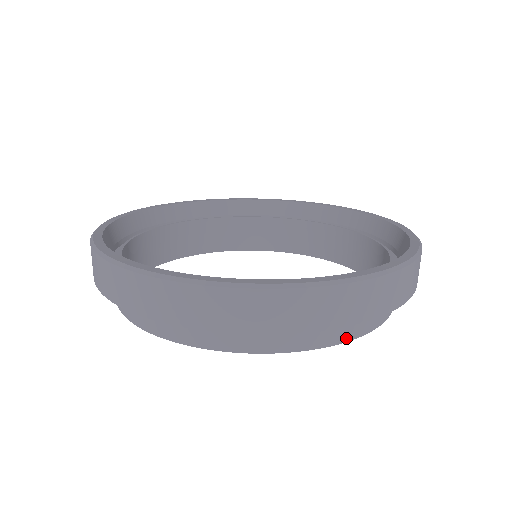
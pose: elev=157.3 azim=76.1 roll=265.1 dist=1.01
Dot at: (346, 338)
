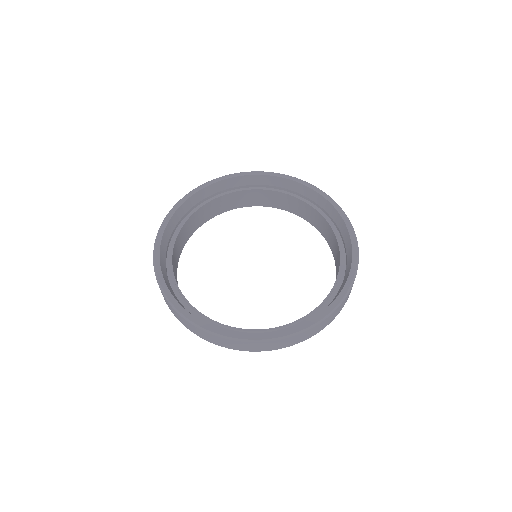
Dot at: occluded
